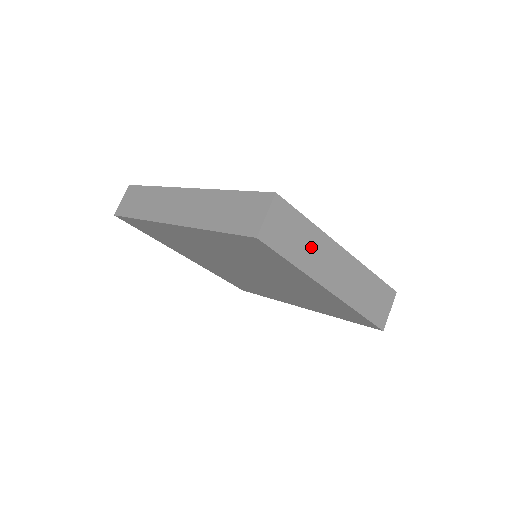
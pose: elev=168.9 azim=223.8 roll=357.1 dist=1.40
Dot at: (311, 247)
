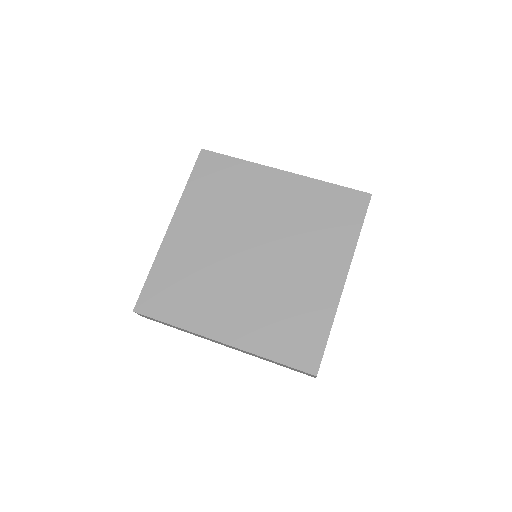
Dot at: occluded
